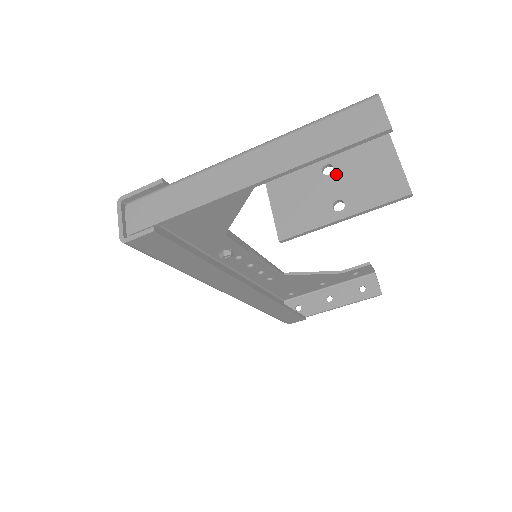
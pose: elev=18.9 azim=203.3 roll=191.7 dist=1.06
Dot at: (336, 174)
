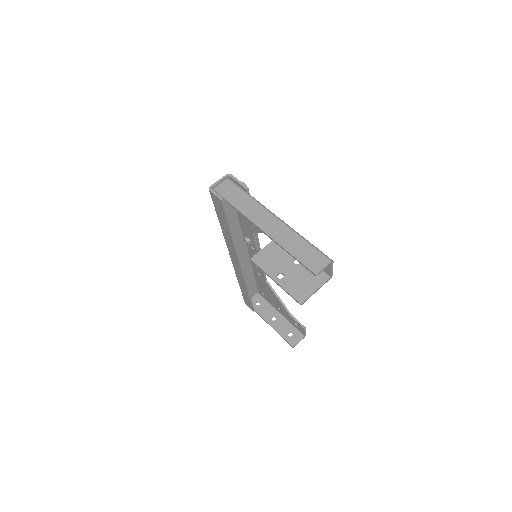
Dot at: (296, 266)
